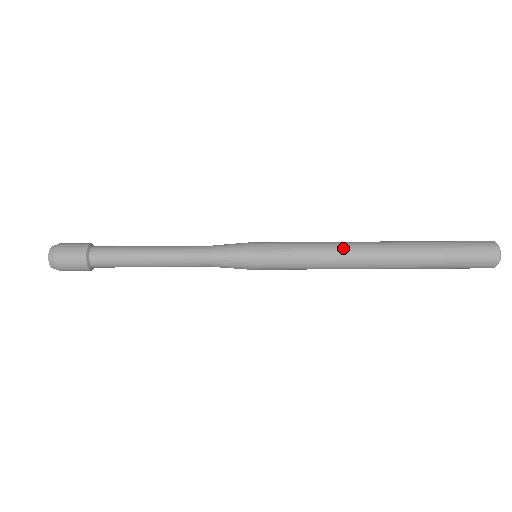
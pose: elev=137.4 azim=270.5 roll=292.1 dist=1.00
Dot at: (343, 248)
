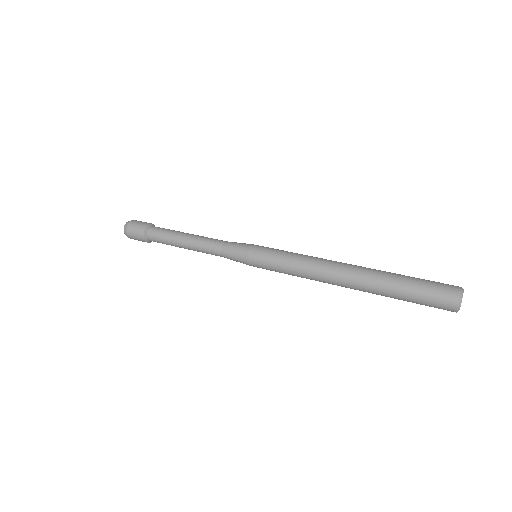
Dot at: (318, 268)
